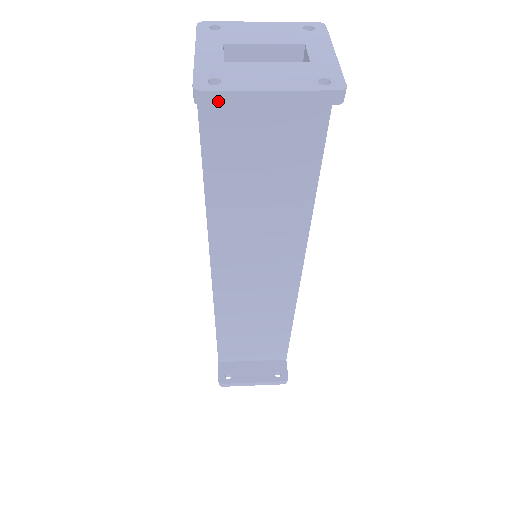
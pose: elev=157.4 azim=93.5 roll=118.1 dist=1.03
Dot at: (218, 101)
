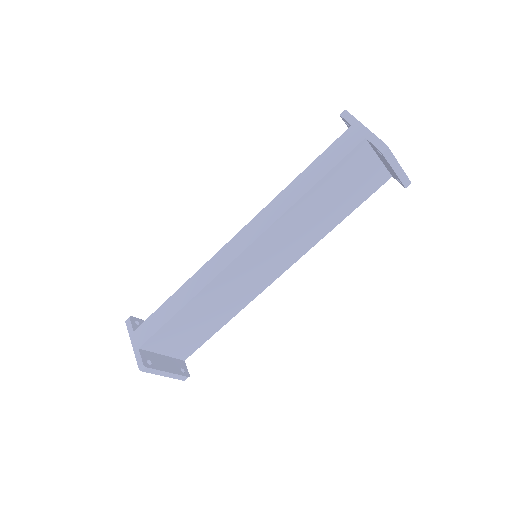
Dot at: (387, 156)
